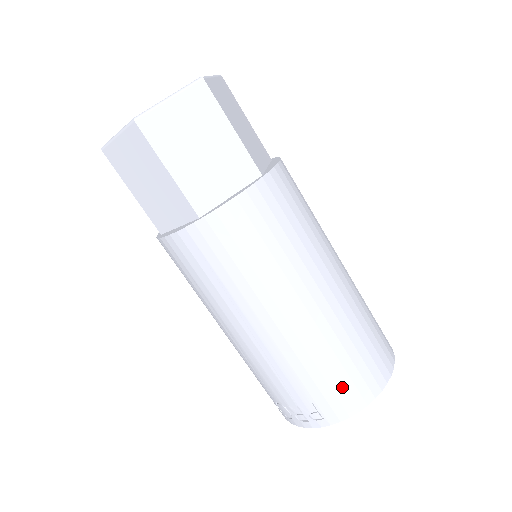
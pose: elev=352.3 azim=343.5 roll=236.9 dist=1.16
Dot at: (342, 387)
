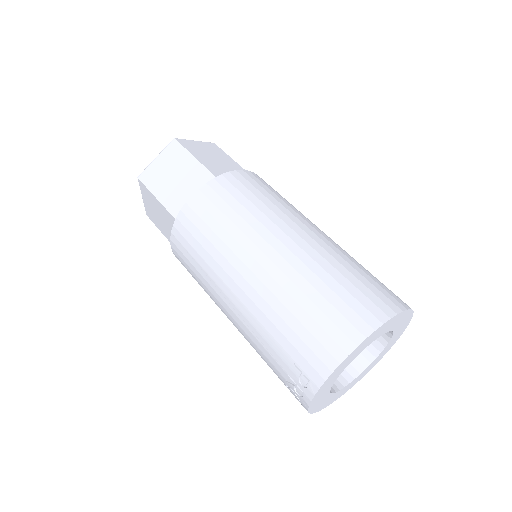
Dot at: (313, 337)
